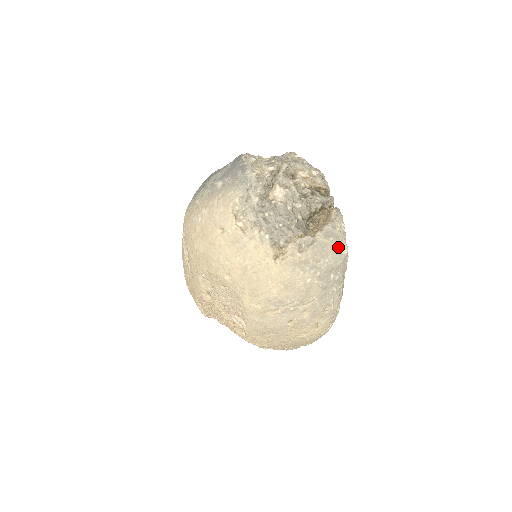
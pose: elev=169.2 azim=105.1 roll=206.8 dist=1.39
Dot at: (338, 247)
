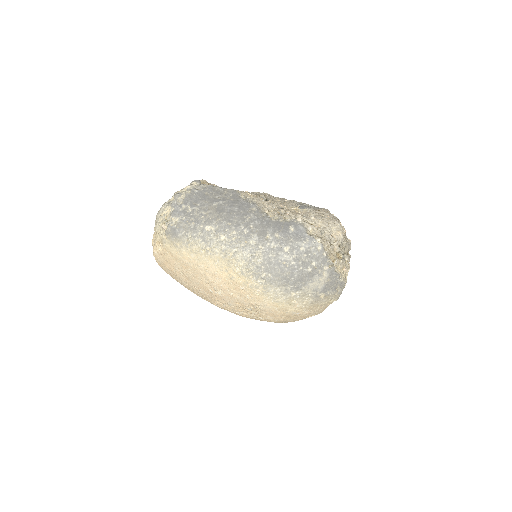
Dot at: occluded
